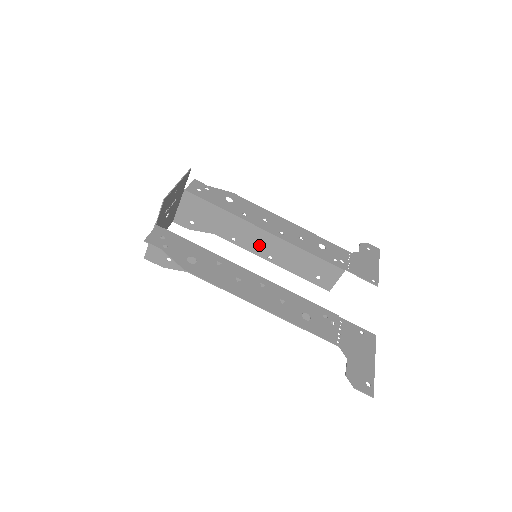
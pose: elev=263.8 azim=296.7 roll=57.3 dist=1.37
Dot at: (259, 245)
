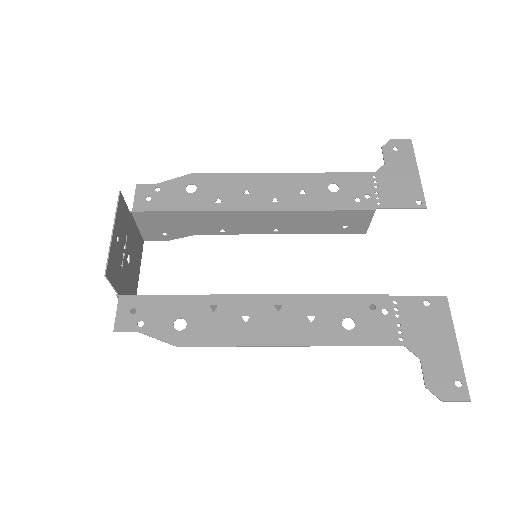
Dot at: (255, 225)
